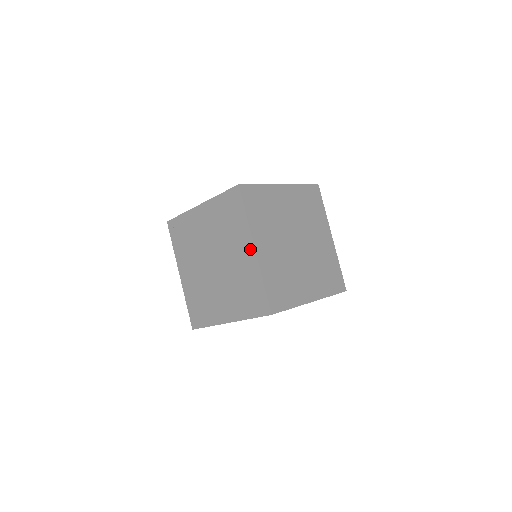
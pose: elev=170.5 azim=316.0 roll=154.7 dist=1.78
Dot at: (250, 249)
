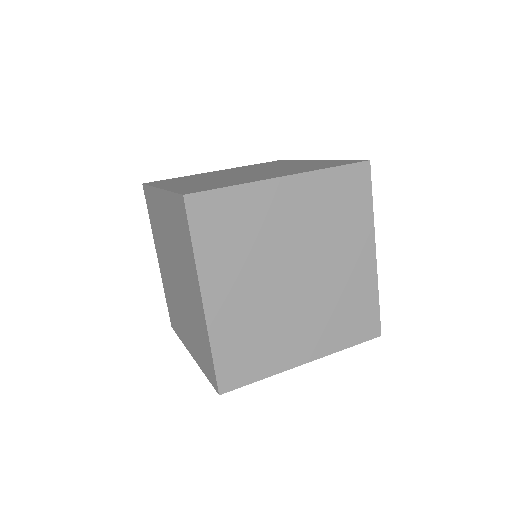
Dot at: (198, 297)
